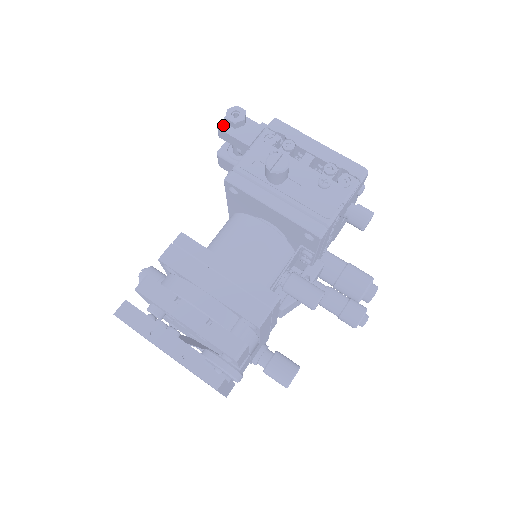
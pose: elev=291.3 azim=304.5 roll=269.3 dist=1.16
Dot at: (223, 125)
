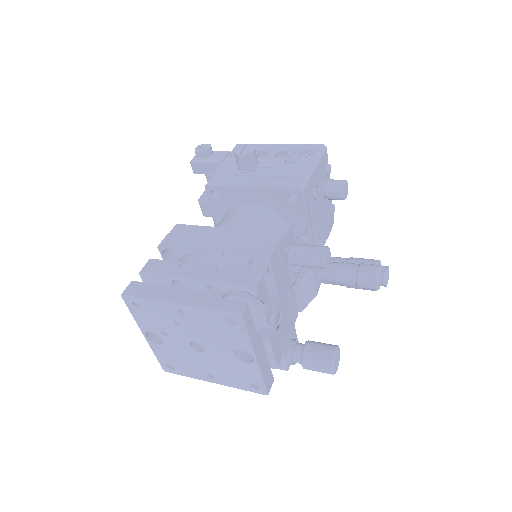
Dot at: (195, 160)
